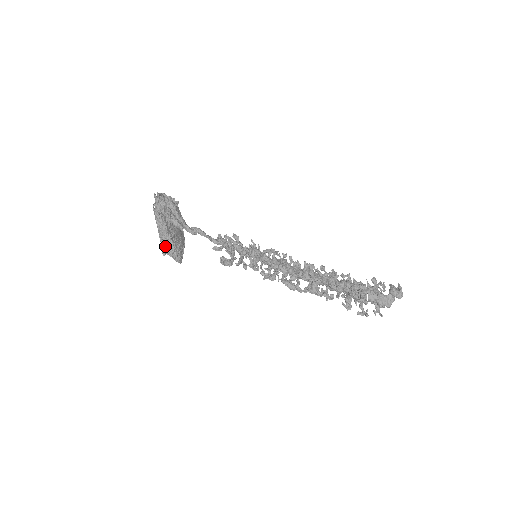
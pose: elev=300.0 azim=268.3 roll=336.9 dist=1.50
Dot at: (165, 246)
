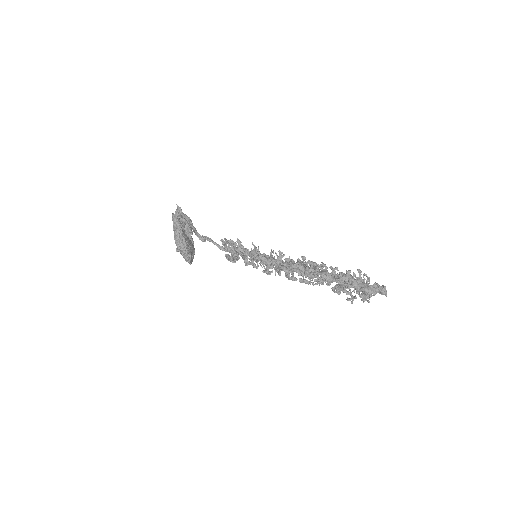
Dot at: (179, 244)
